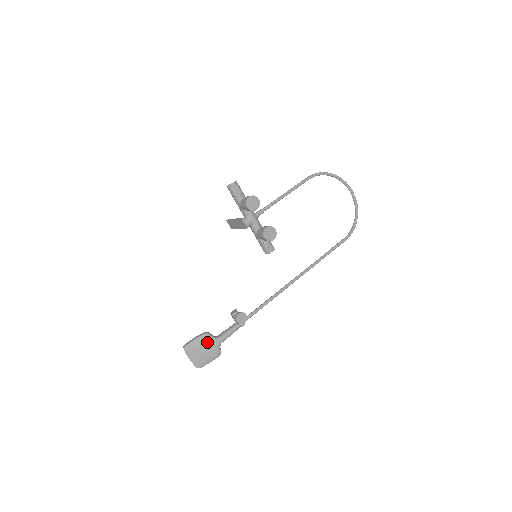
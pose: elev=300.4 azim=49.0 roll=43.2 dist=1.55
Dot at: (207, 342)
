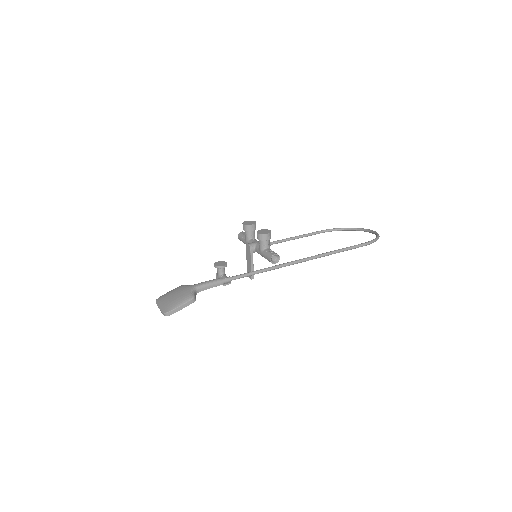
Dot at: (181, 288)
